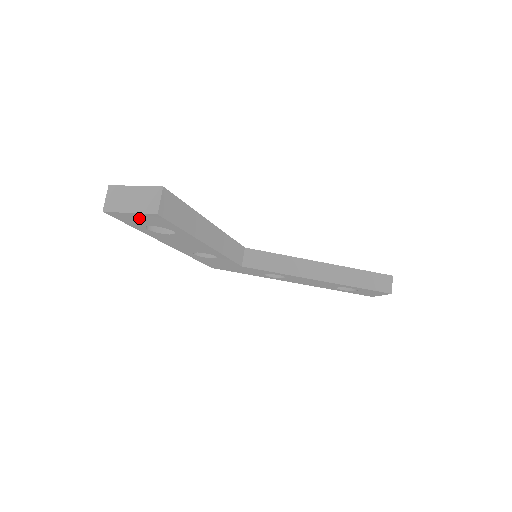
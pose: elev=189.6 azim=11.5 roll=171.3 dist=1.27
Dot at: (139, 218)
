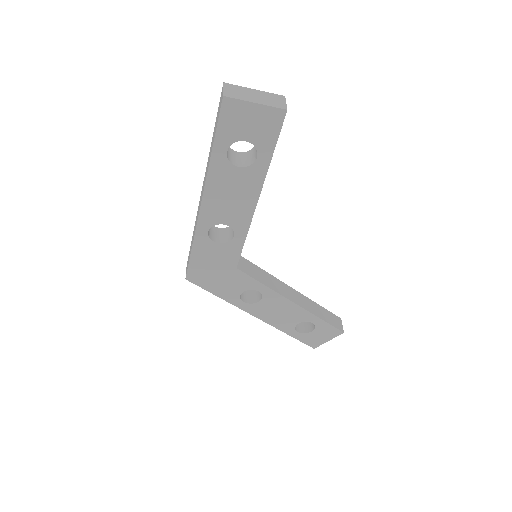
Dot at: (252, 118)
